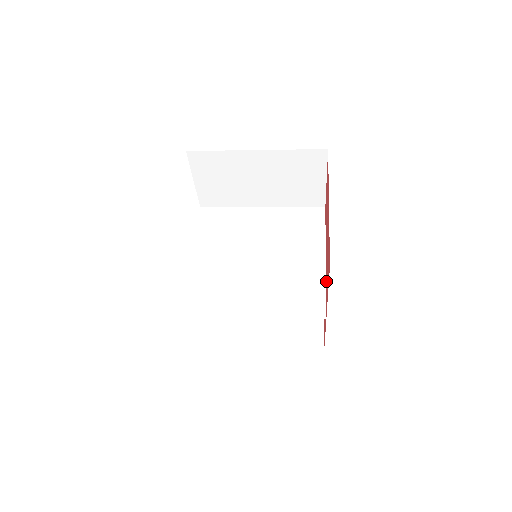
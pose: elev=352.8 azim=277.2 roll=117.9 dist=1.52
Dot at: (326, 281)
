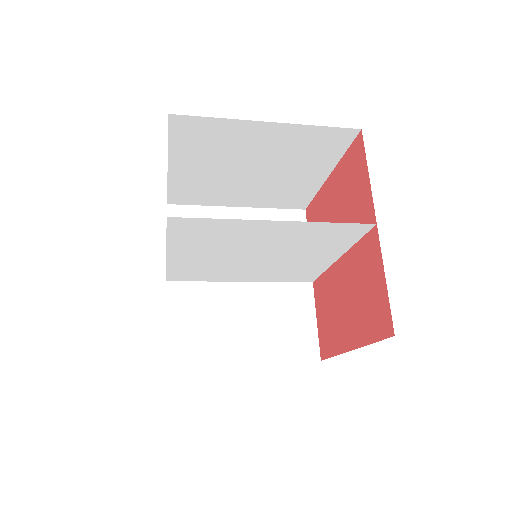
Dot at: occluded
